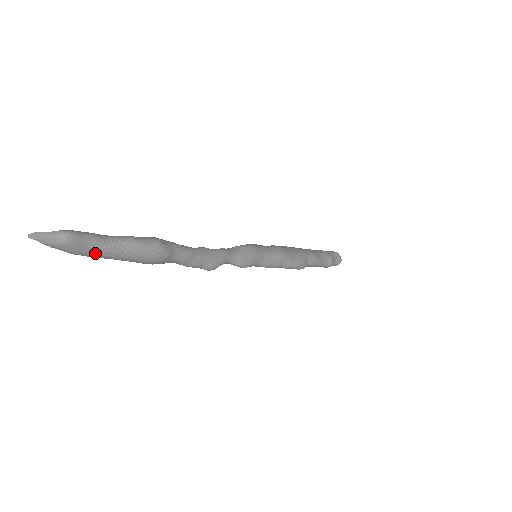
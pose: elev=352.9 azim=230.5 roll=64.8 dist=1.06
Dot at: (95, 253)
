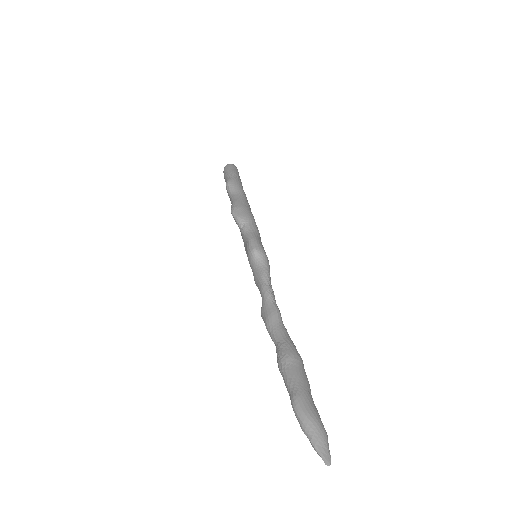
Dot at: occluded
